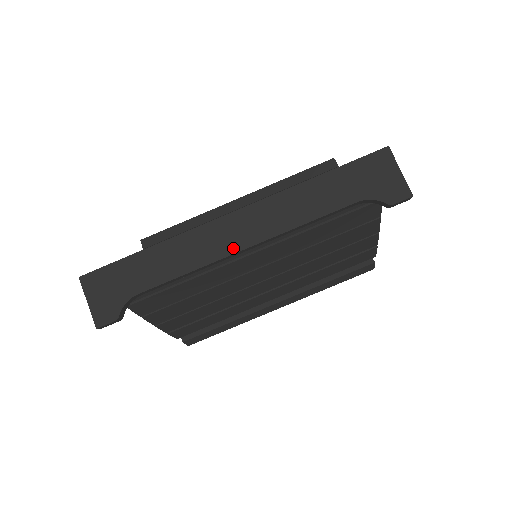
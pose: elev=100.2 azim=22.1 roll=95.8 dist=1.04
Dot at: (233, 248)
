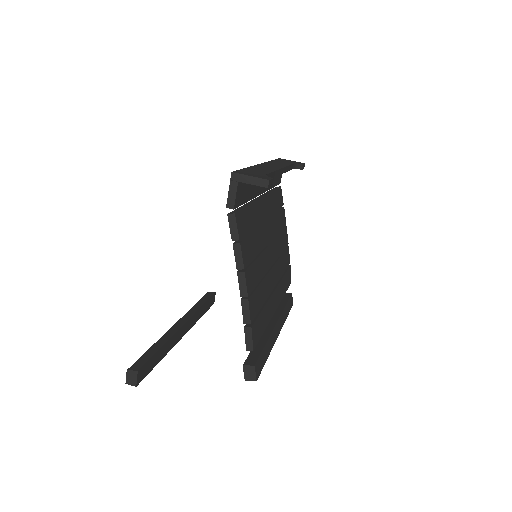
Dot at: (277, 168)
